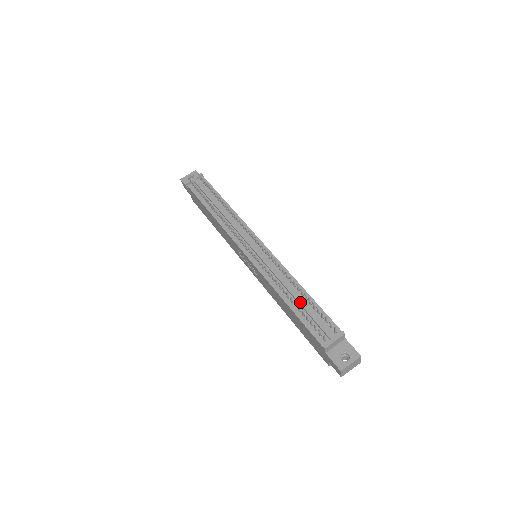
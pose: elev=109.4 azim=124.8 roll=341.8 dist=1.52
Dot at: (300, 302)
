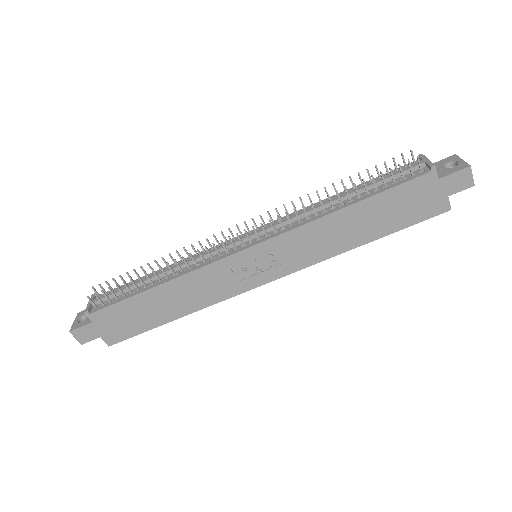
Dot at: (357, 190)
